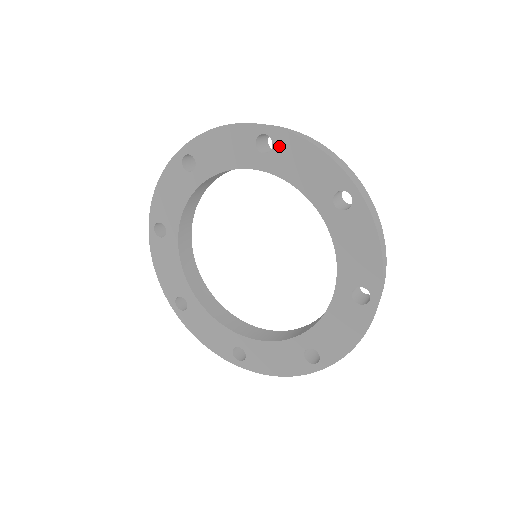
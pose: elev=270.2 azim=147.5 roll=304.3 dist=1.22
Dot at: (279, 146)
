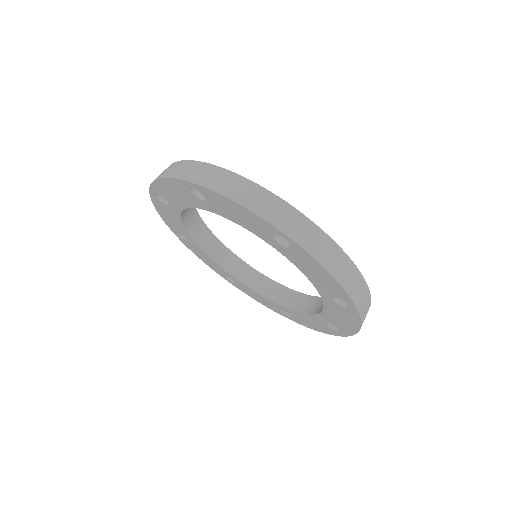
Dot at: (208, 197)
